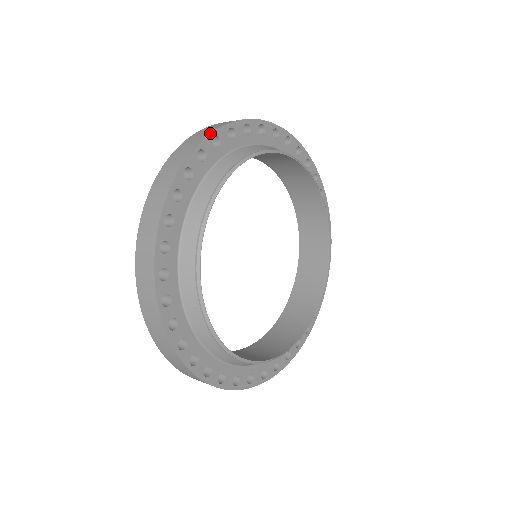
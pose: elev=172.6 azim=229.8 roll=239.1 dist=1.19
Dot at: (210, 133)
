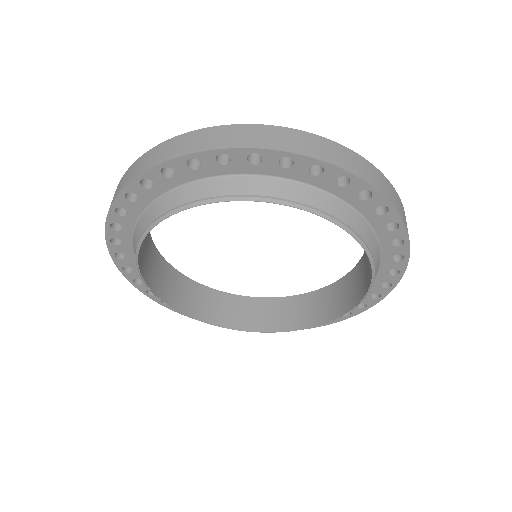
Dot at: (109, 209)
